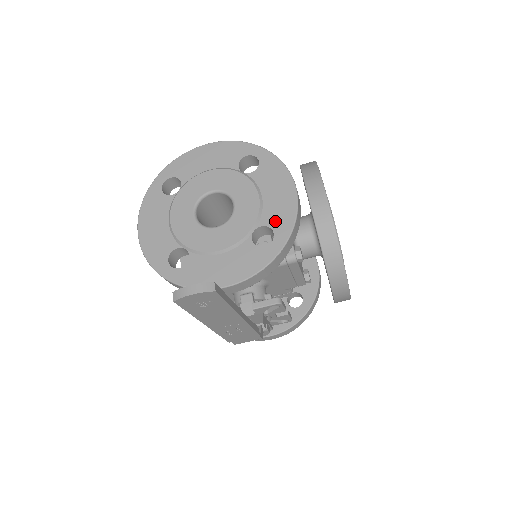
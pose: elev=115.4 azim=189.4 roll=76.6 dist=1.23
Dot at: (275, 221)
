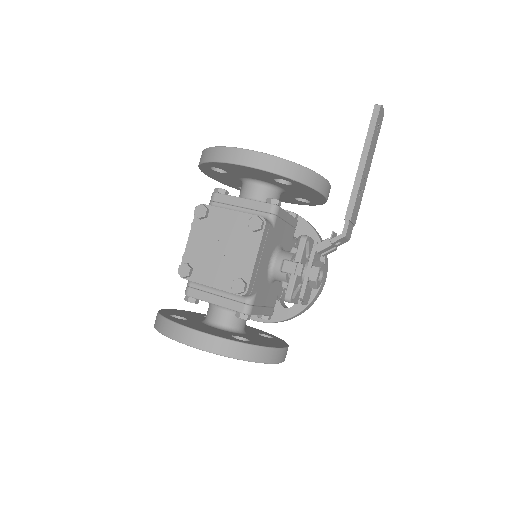
Dot at: occluded
